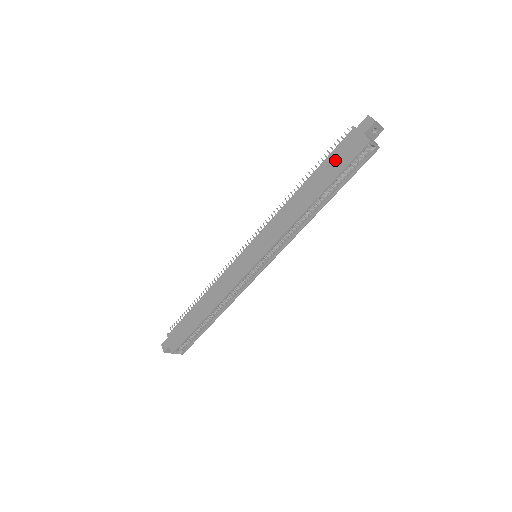
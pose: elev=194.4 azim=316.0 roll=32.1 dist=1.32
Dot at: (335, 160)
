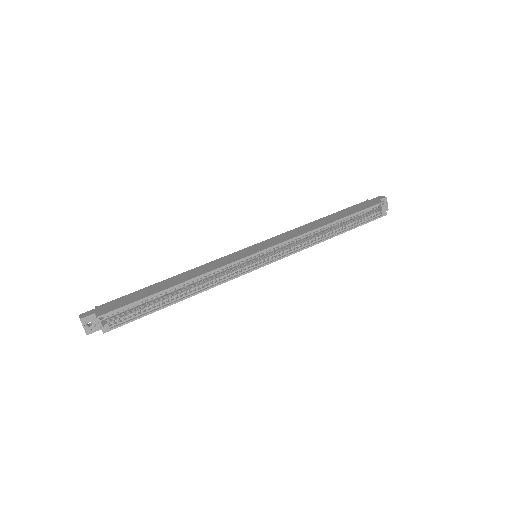
Dot at: (353, 209)
